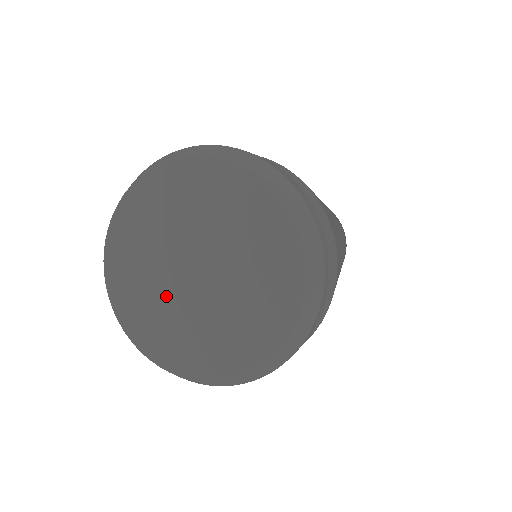
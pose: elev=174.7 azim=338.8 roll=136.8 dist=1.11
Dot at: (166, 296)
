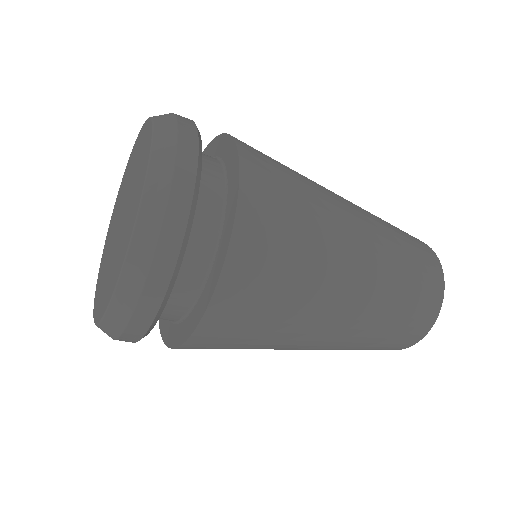
Dot at: (109, 255)
